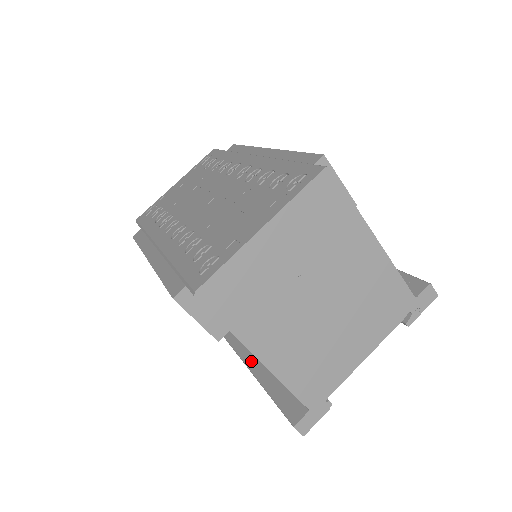
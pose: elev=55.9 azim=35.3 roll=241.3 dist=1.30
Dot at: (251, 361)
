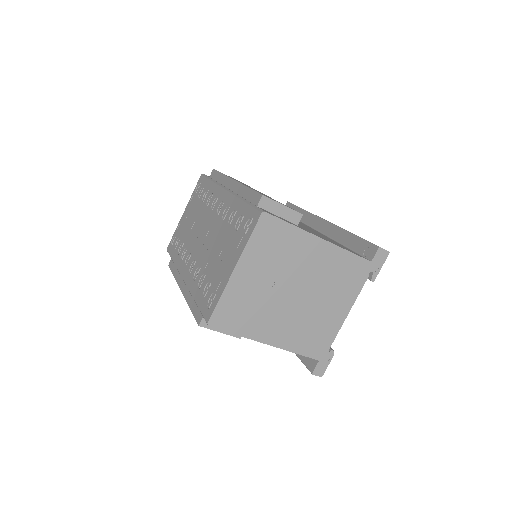
Dot at: occluded
